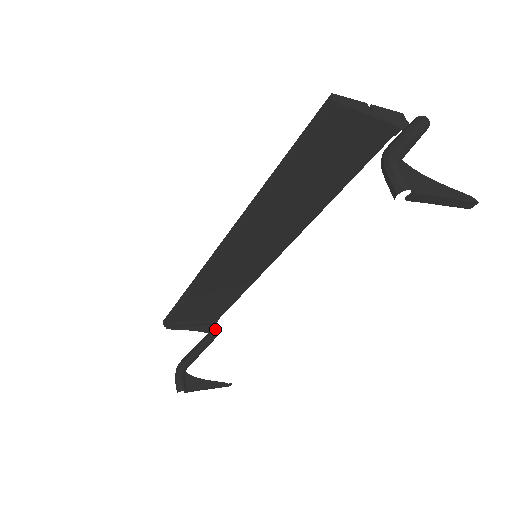
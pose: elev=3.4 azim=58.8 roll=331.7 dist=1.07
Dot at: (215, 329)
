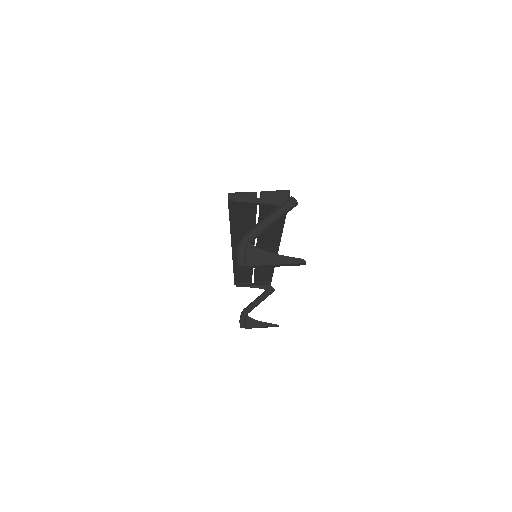
Dot at: (272, 287)
